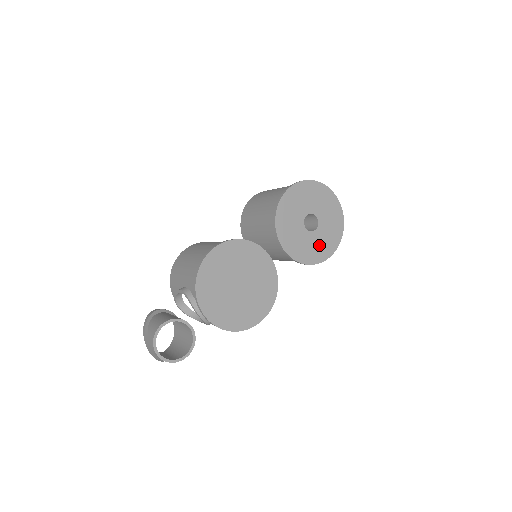
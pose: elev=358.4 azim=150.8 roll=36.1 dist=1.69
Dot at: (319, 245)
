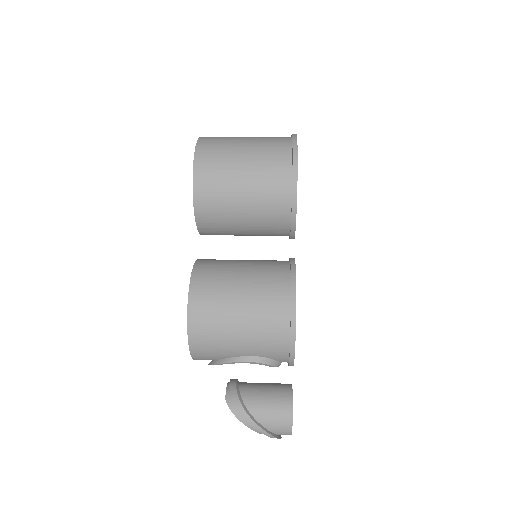
Dot at: occluded
